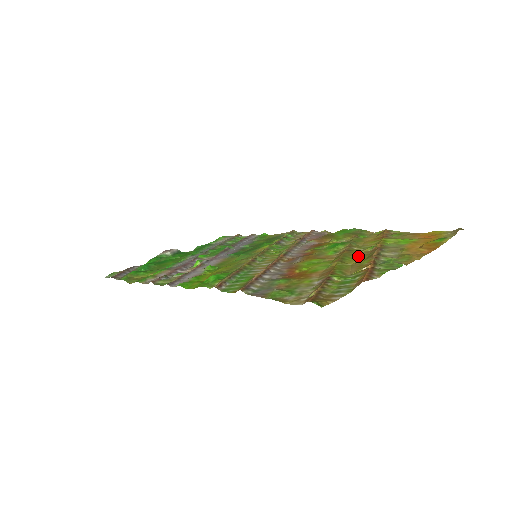
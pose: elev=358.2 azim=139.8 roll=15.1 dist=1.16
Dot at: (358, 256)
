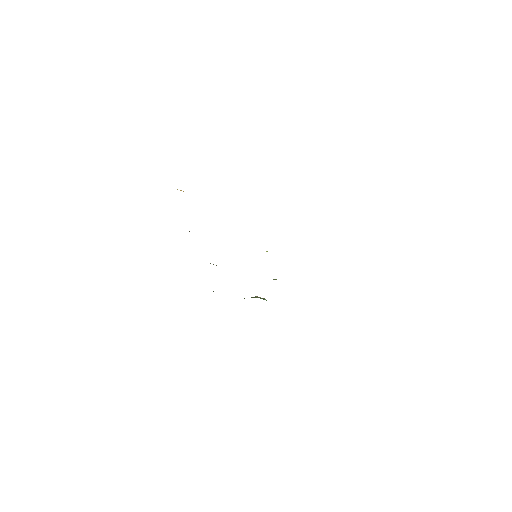
Dot at: occluded
